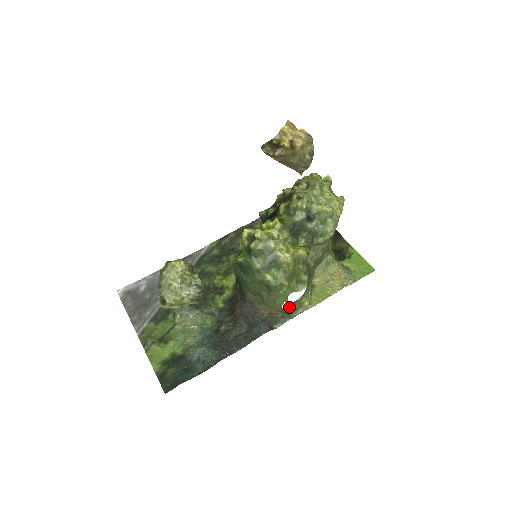
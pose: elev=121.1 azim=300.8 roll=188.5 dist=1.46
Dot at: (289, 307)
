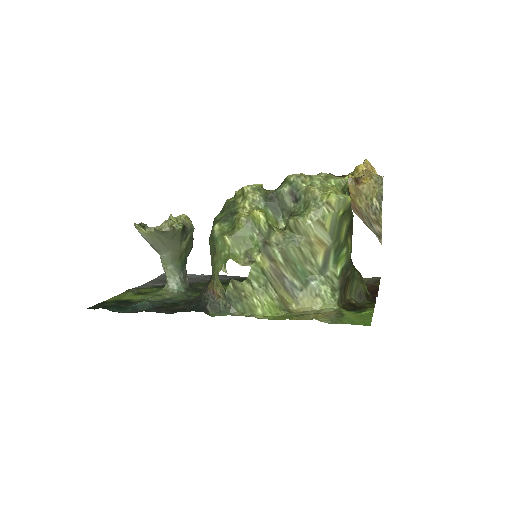
Dot at: (230, 289)
